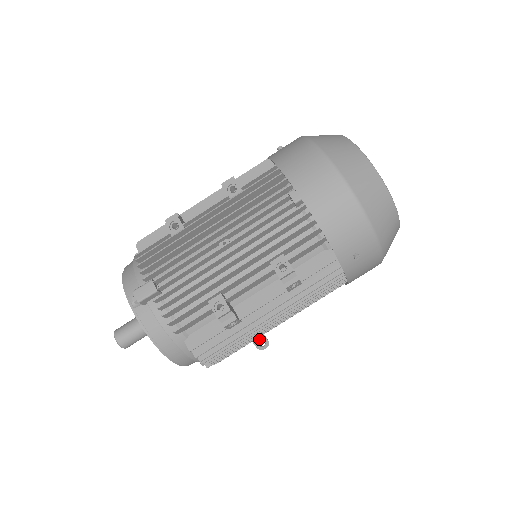
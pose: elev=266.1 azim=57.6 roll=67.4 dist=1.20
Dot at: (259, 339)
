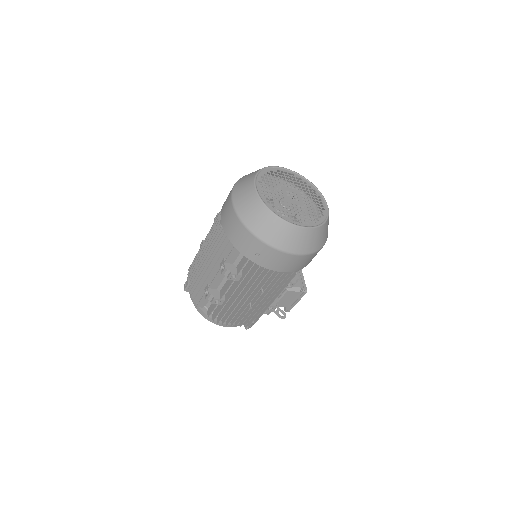
Dot at: (278, 311)
